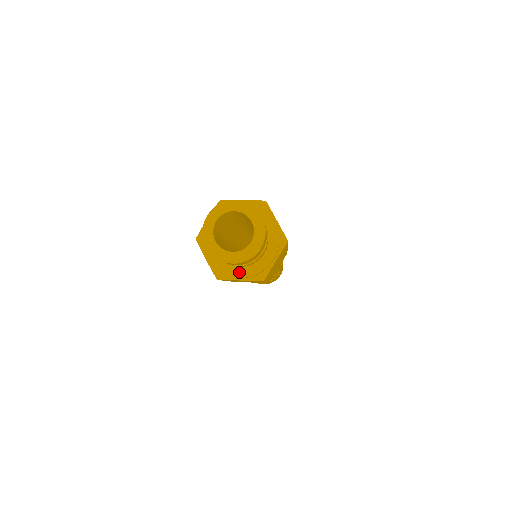
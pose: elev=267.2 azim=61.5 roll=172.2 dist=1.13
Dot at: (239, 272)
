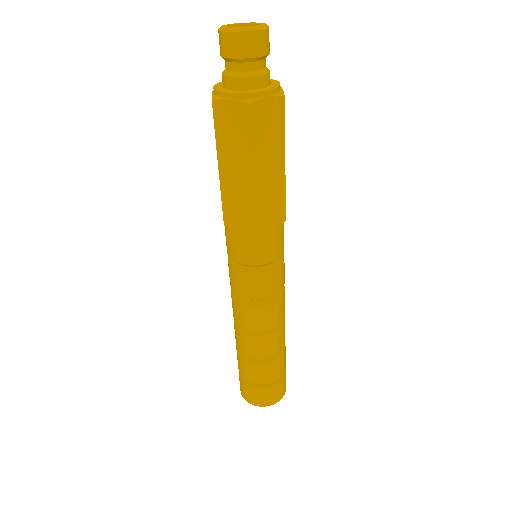
Dot at: (233, 92)
